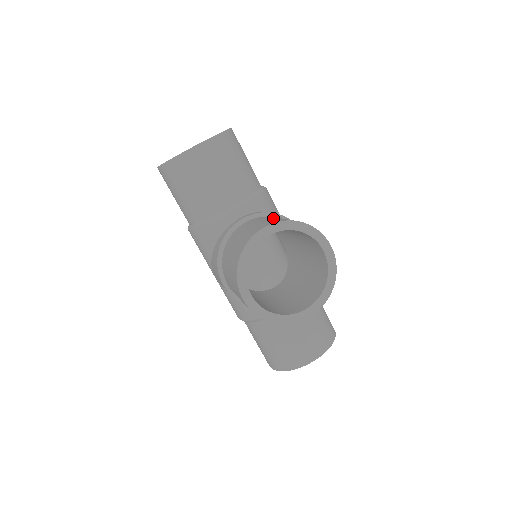
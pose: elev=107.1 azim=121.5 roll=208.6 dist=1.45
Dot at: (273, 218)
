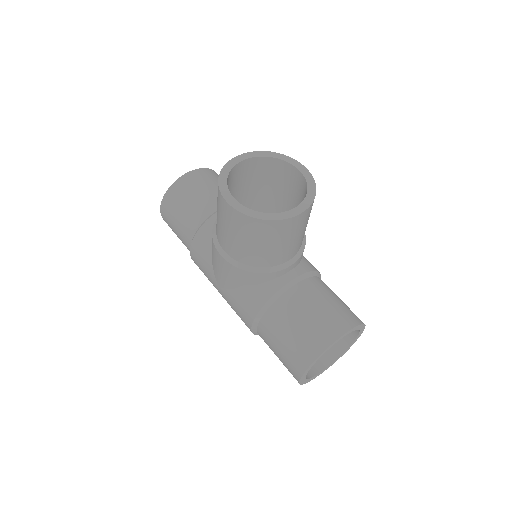
Dot at: occluded
